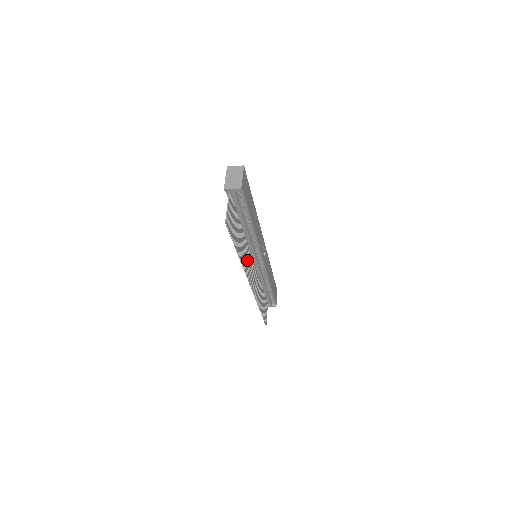
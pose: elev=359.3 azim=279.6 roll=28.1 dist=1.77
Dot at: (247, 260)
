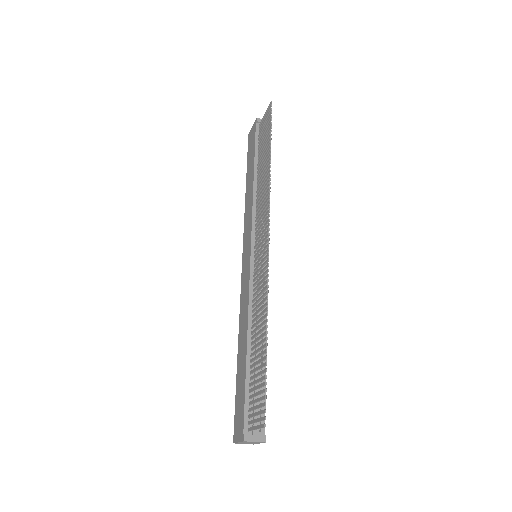
Dot at: (263, 207)
